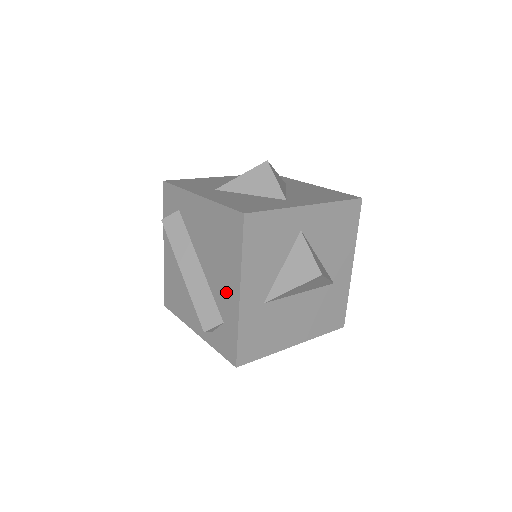
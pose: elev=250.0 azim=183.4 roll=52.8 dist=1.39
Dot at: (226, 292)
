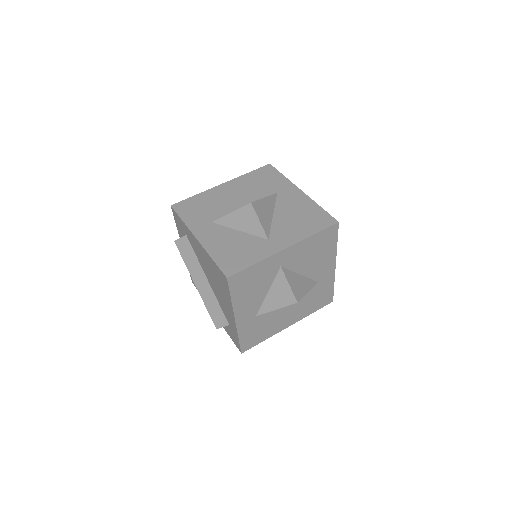
Dot at: (227, 311)
